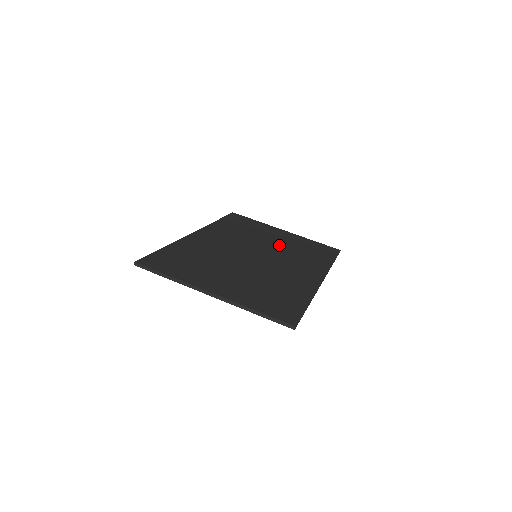
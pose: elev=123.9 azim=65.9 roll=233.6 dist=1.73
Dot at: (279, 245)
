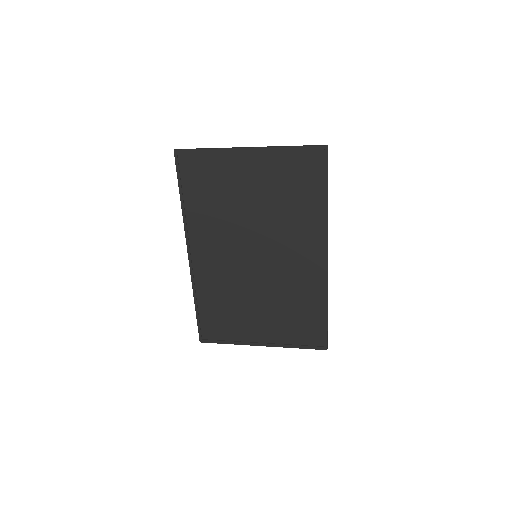
Dot at: (268, 299)
